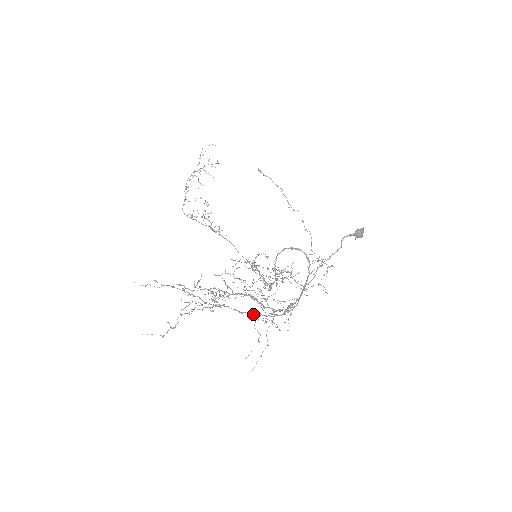
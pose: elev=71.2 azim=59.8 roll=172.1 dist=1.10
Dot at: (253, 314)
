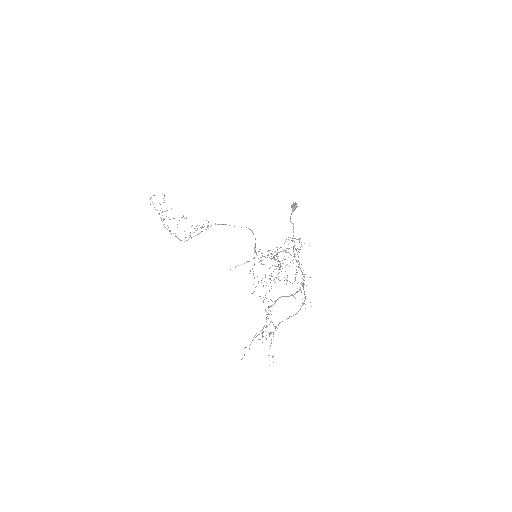
Dot at: occluded
